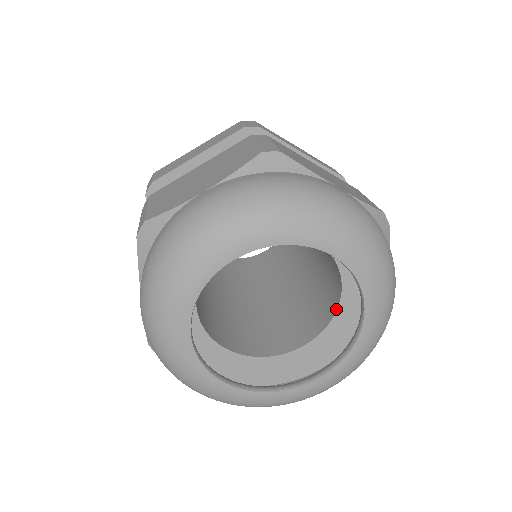
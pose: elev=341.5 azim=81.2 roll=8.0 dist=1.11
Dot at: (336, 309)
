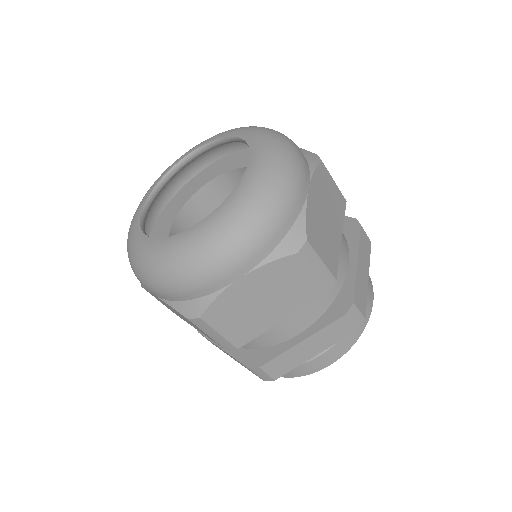
Dot at: occluded
